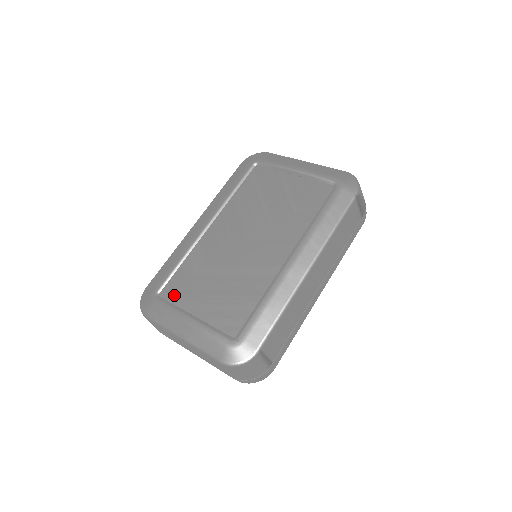
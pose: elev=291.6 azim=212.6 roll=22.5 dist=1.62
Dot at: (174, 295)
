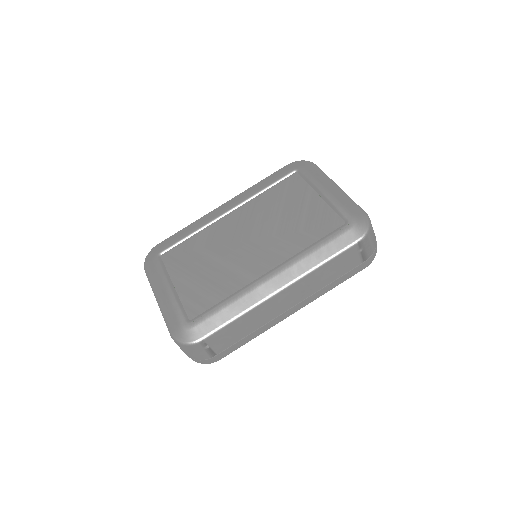
Dot at: (171, 261)
